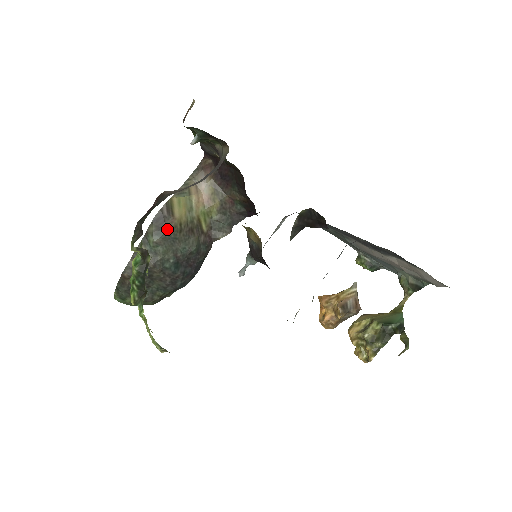
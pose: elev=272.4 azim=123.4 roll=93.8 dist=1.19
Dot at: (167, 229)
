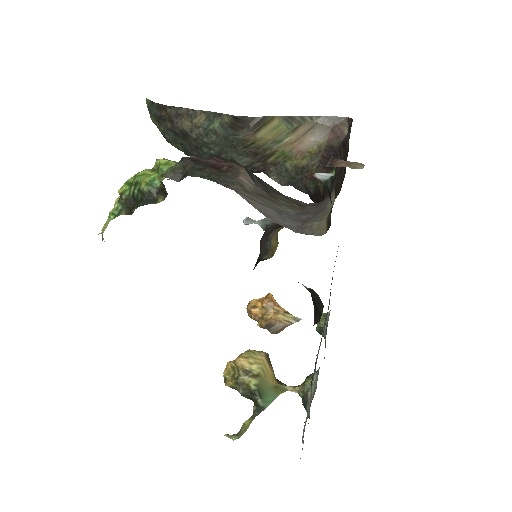
Dot at: (237, 135)
